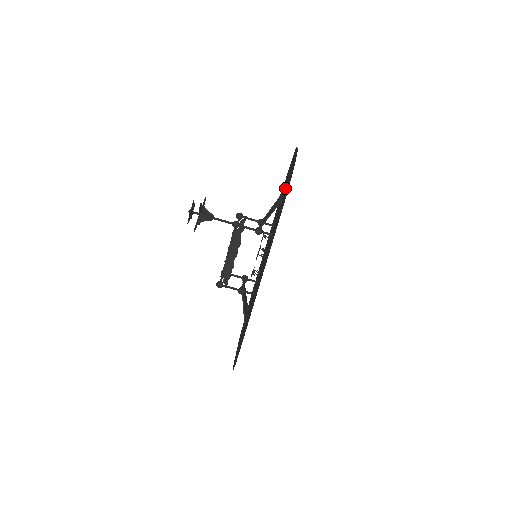
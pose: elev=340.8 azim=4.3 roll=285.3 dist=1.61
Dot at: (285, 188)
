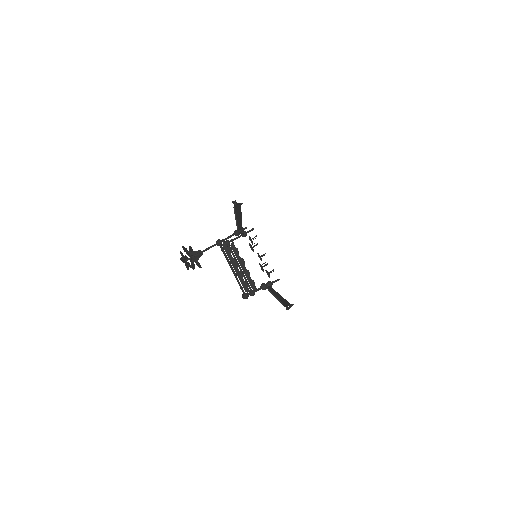
Dot at: occluded
